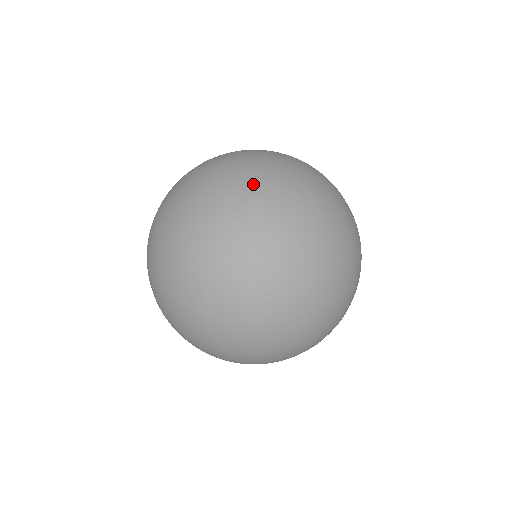
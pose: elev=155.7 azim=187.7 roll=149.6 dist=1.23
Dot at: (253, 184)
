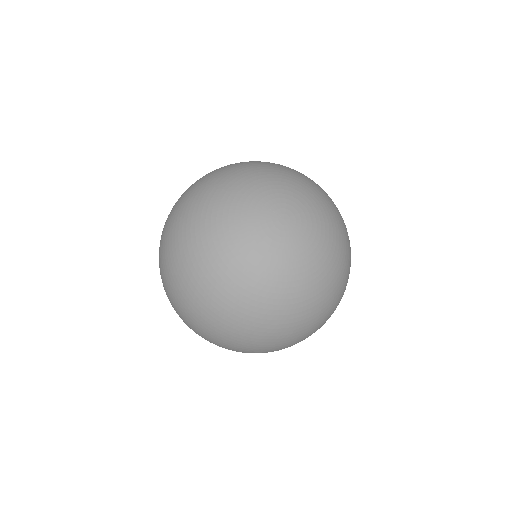
Dot at: (227, 166)
